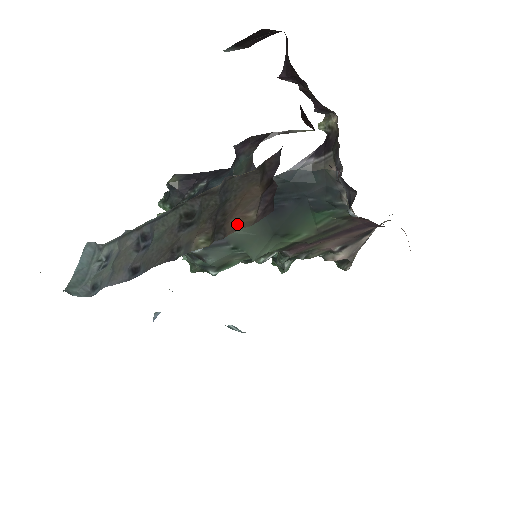
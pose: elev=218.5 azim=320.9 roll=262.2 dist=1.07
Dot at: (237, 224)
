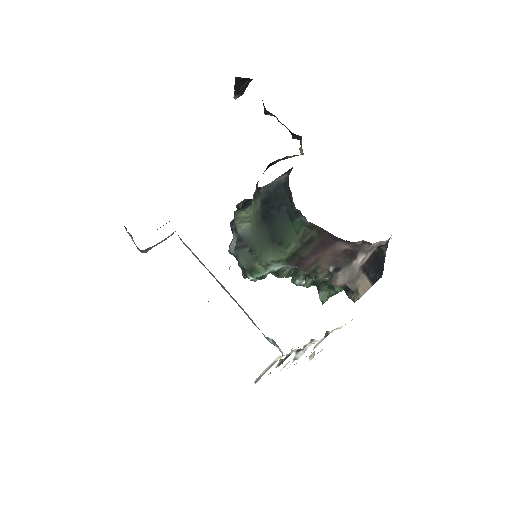
Dot at: occluded
